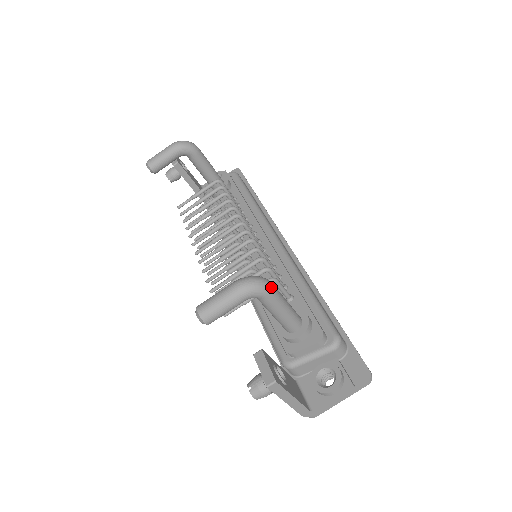
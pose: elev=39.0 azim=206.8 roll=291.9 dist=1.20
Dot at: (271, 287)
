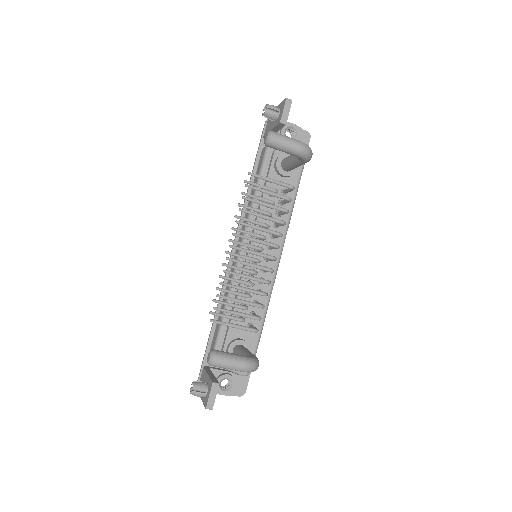
Dot at: occluded
